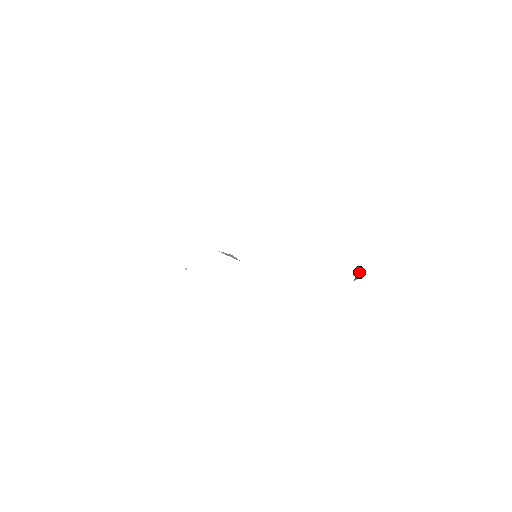
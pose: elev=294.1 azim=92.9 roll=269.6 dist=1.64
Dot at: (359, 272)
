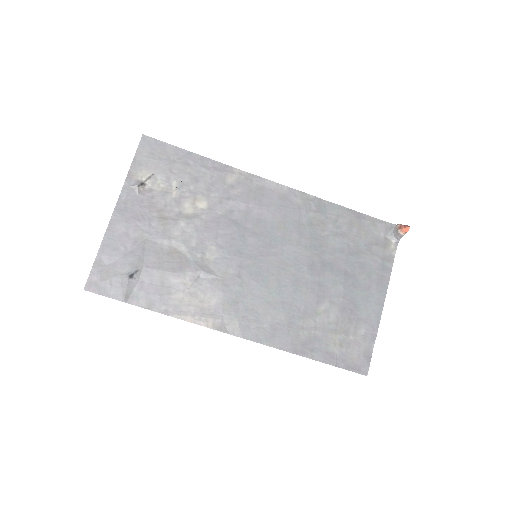
Dot at: (406, 231)
